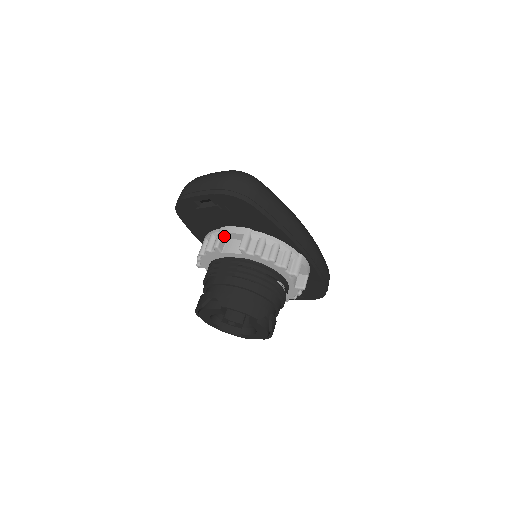
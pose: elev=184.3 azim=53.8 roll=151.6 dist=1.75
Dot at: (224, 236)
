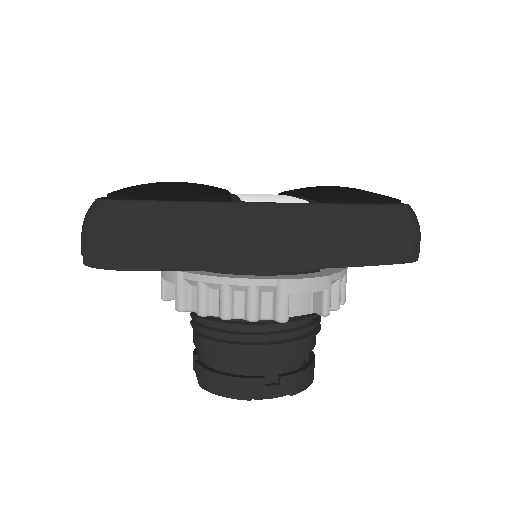
Dot at: occluded
